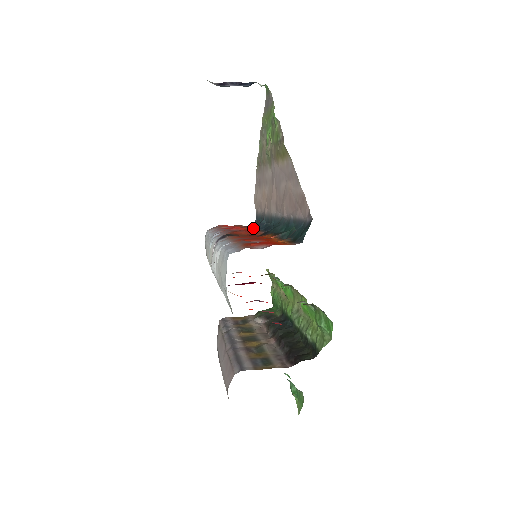
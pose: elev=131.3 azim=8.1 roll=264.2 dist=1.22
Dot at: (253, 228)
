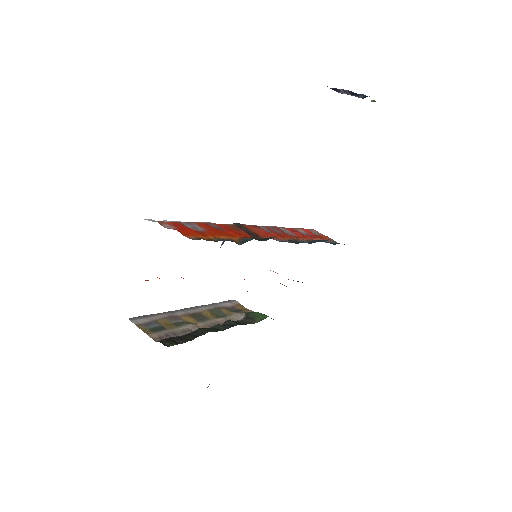
Dot at: (311, 240)
